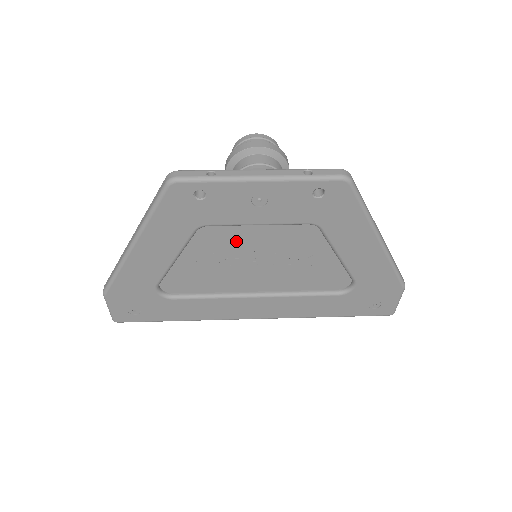
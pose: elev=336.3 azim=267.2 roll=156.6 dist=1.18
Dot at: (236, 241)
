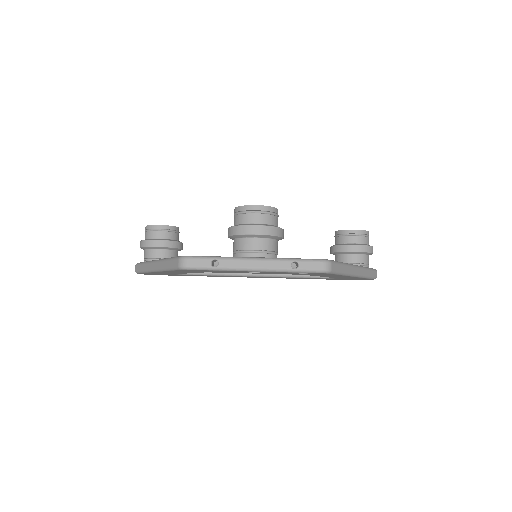
Dot at: occluded
